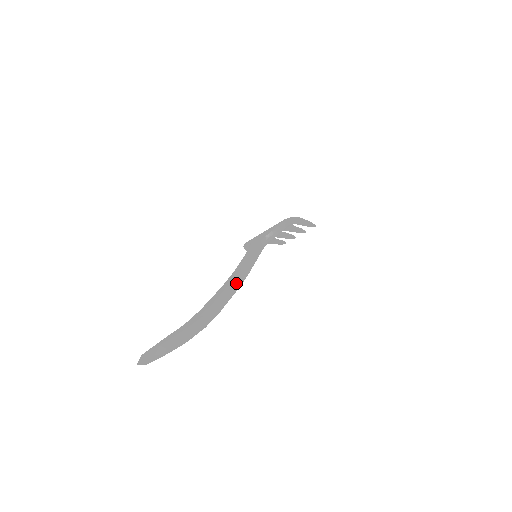
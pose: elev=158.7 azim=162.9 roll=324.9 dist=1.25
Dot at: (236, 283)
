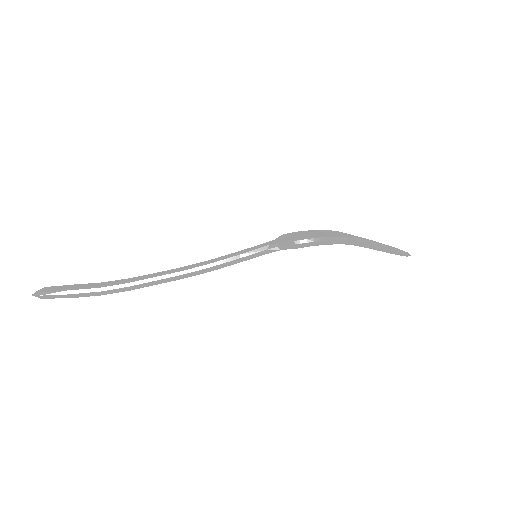
Dot at: (176, 275)
